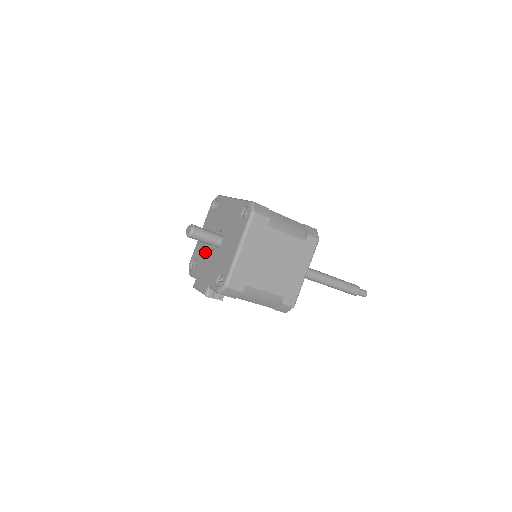
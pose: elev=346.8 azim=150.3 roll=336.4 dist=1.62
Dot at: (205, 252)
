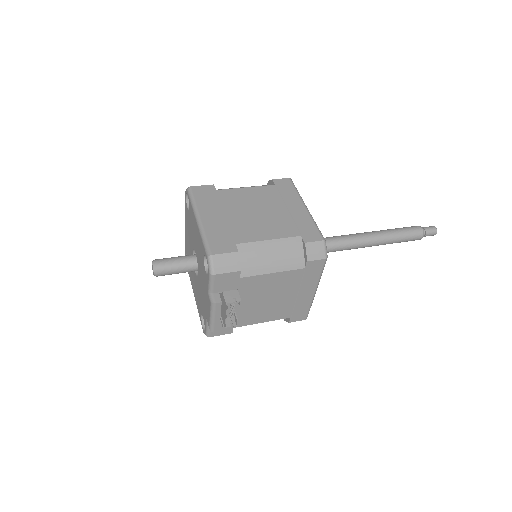
Dot at: (198, 291)
